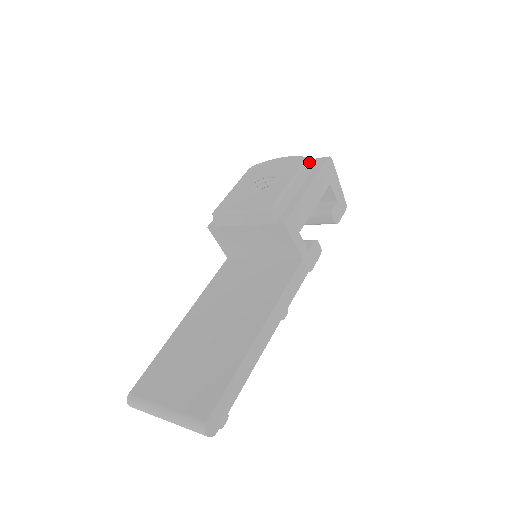
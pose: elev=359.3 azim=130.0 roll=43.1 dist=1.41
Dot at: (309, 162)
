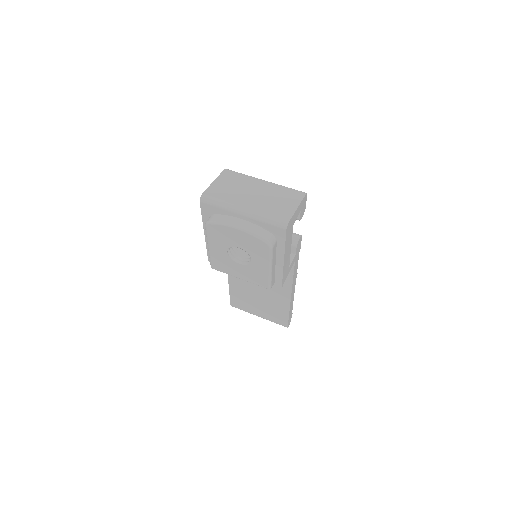
Dot at: (272, 243)
